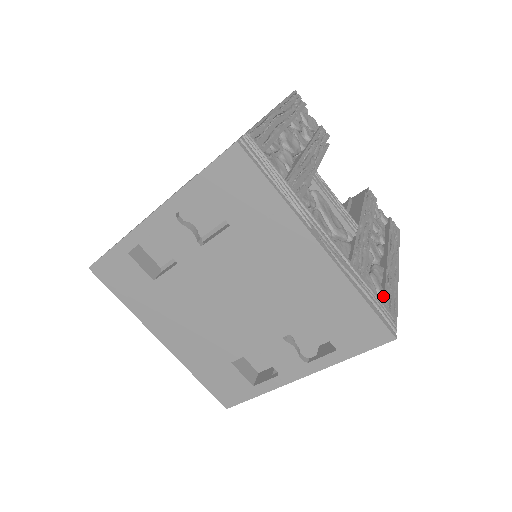
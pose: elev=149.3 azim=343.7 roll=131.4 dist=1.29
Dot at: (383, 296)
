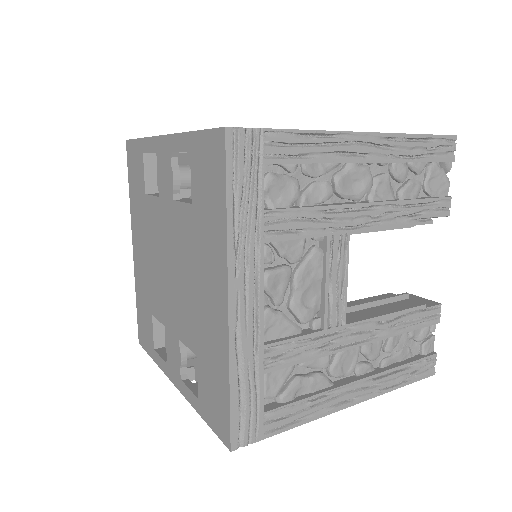
Dot at: (277, 406)
